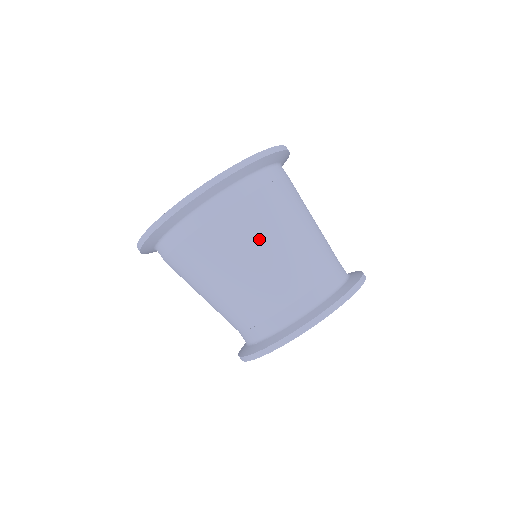
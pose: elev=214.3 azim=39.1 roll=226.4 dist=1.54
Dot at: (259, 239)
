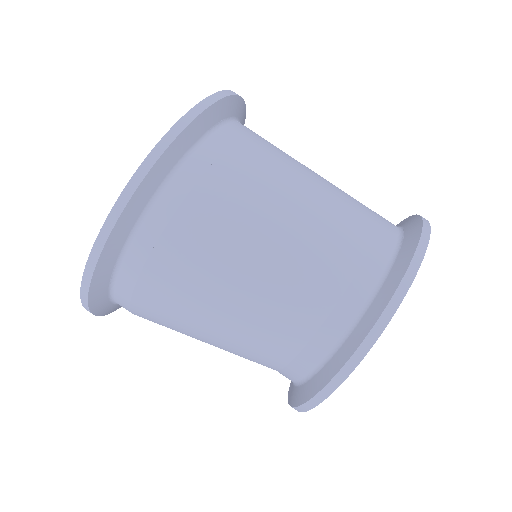
Dot at: (184, 332)
